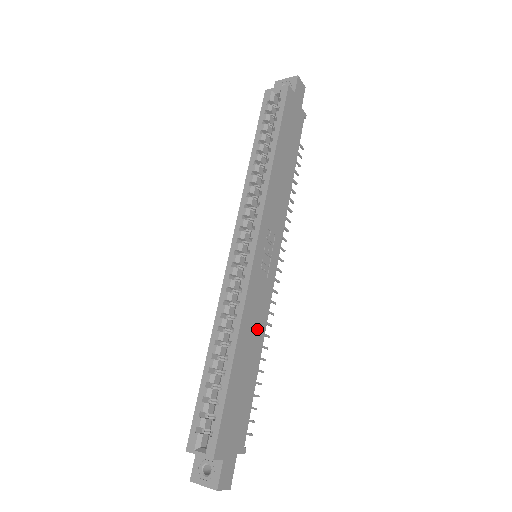
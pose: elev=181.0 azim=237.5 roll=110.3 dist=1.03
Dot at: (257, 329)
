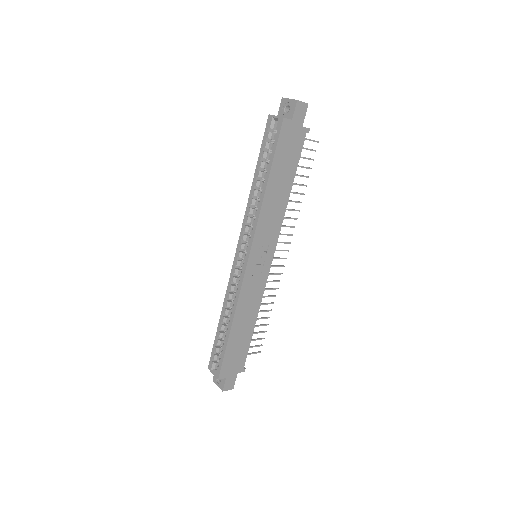
Dot at: (252, 308)
